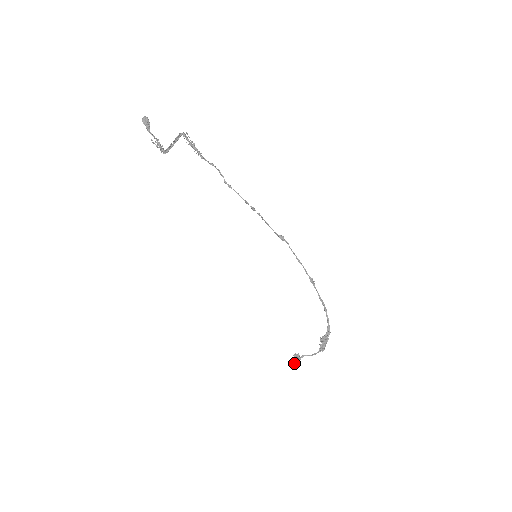
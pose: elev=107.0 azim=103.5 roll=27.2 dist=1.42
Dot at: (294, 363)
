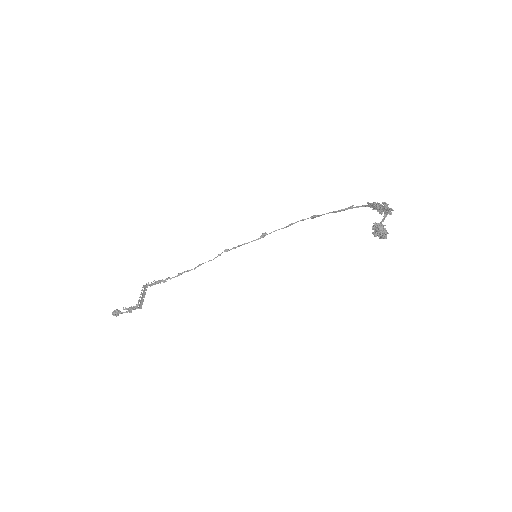
Dot at: (379, 229)
